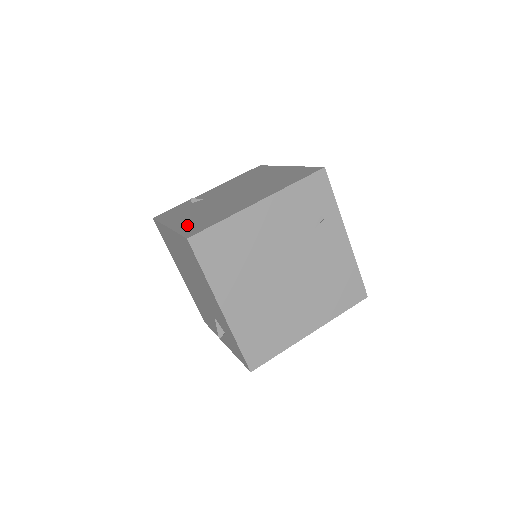
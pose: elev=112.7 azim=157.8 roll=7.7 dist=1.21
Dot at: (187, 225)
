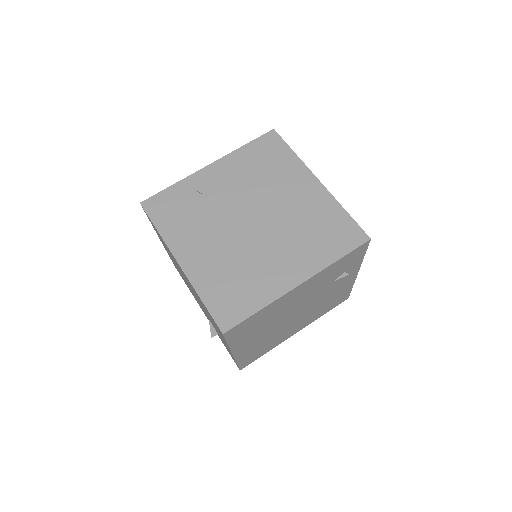
Dot at: (211, 286)
